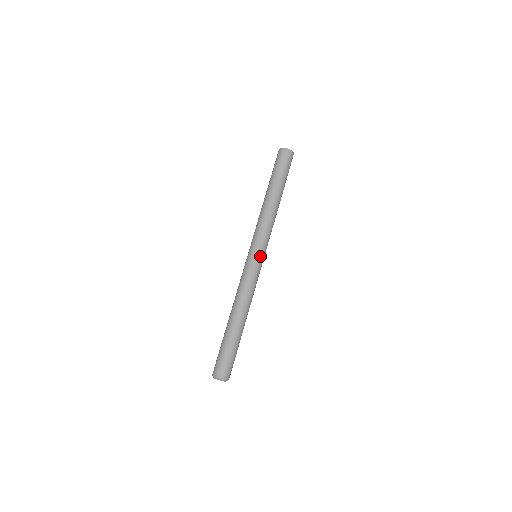
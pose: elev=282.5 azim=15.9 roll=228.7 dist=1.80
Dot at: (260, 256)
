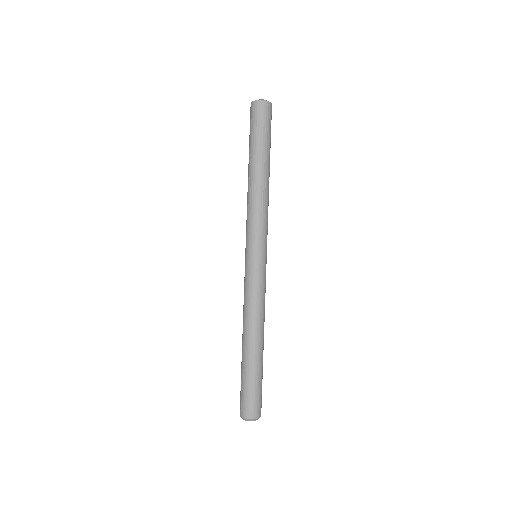
Dot at: (253, 256)
